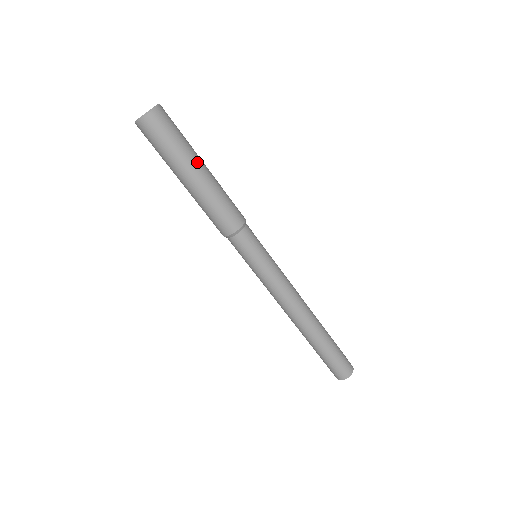
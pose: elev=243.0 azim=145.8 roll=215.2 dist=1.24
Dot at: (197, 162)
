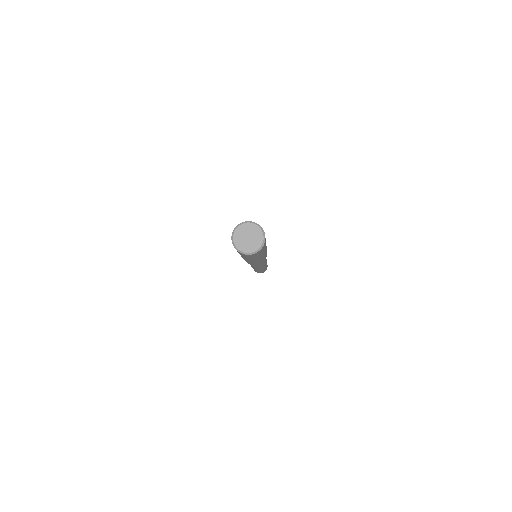
Dot at: (259, 258)
